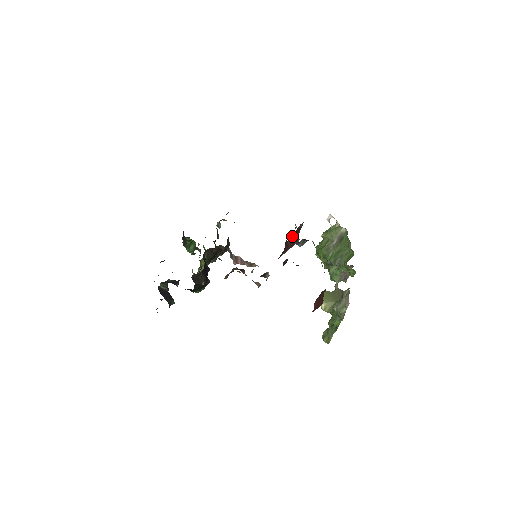
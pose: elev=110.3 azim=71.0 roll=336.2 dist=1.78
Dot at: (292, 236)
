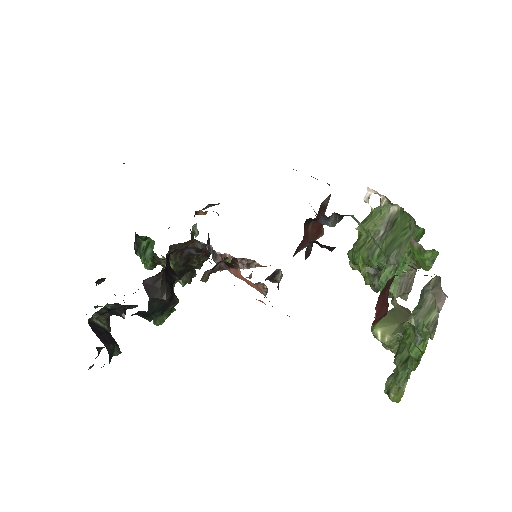
Dot at: (314, 218)
